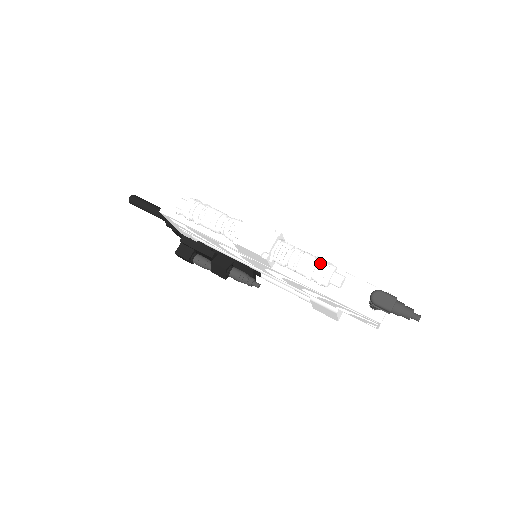
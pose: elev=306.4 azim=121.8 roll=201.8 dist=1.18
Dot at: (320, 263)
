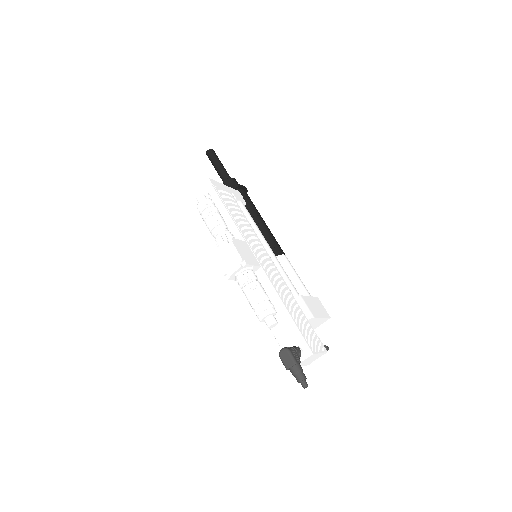
Dot at: (262, 303)
